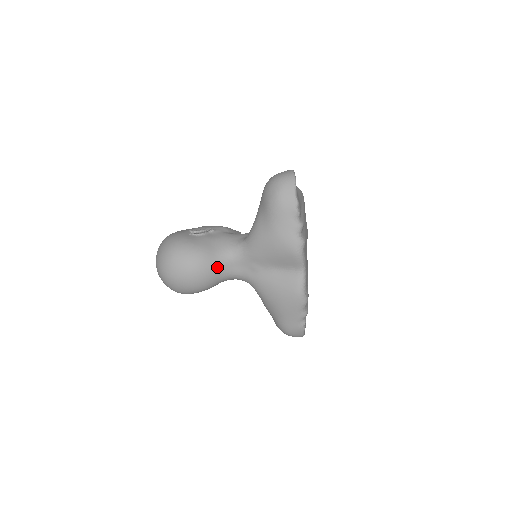
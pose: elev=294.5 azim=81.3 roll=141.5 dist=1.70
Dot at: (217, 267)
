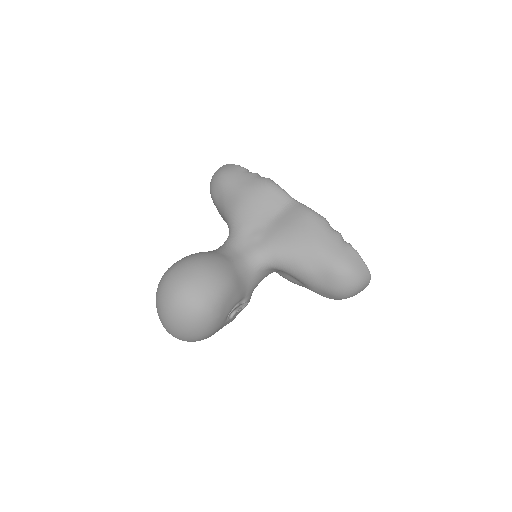
Dot at: (222, 255)
